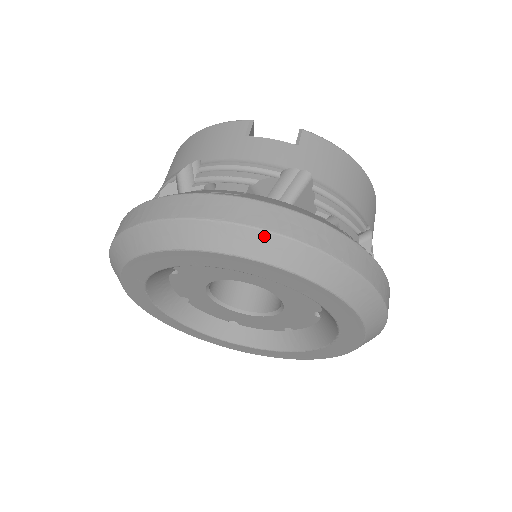
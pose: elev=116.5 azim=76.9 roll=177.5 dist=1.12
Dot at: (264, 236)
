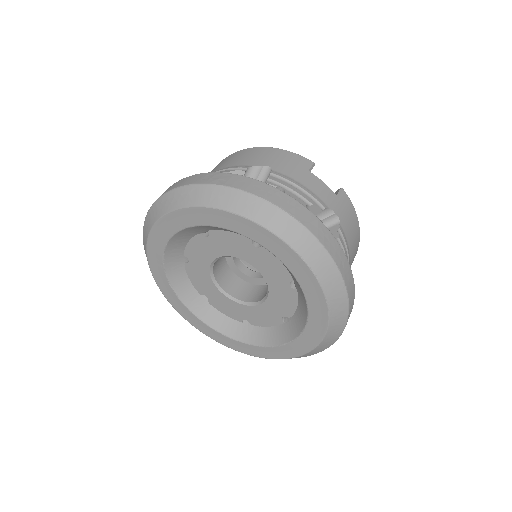
Dot at: (313, 241)
